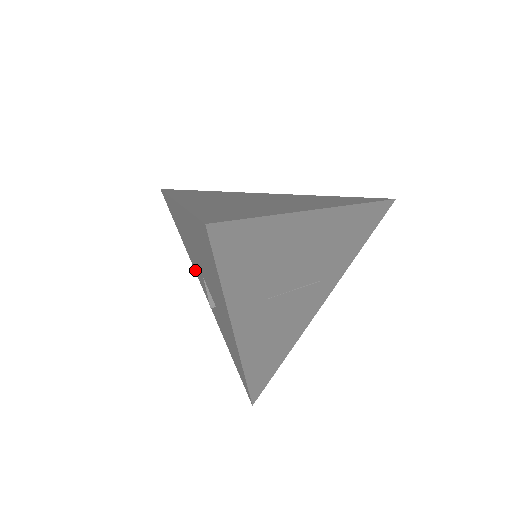
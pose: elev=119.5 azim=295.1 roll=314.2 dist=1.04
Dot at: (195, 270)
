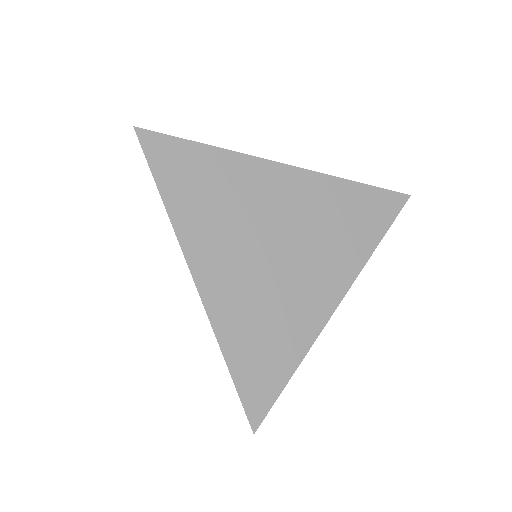
Dot at: occluded
